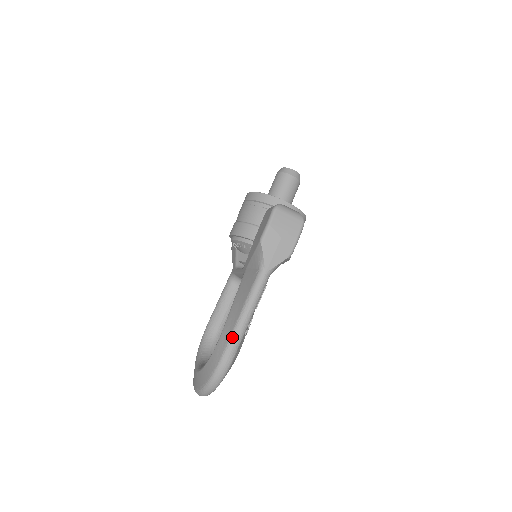
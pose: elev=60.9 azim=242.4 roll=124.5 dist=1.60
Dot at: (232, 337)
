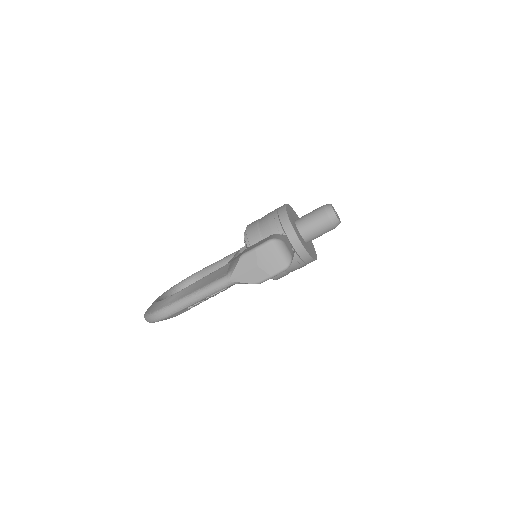
Dot at: (176, 303)
